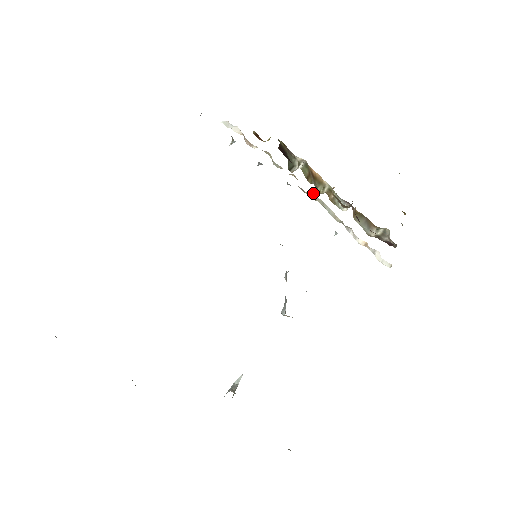
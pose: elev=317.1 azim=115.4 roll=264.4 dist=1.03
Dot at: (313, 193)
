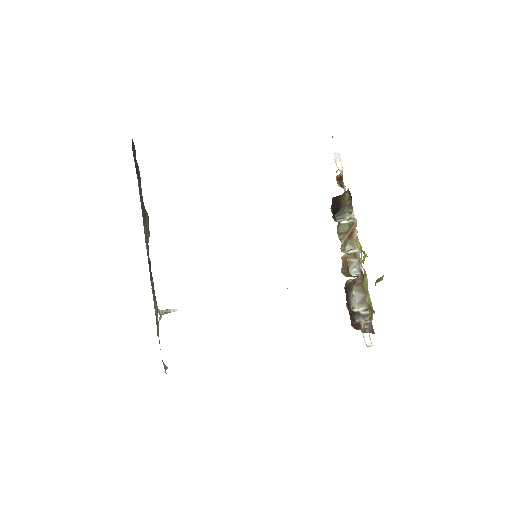
Dot at: occluded
